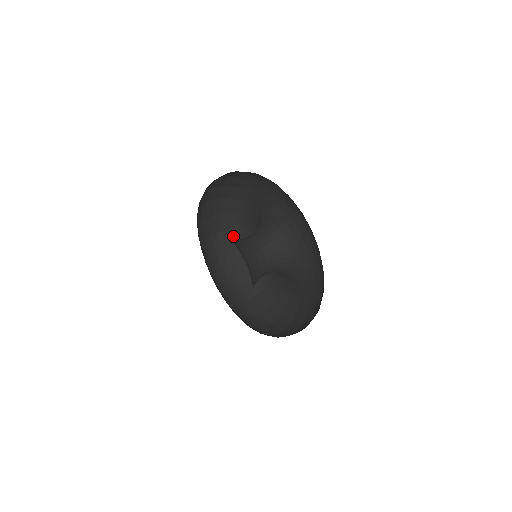
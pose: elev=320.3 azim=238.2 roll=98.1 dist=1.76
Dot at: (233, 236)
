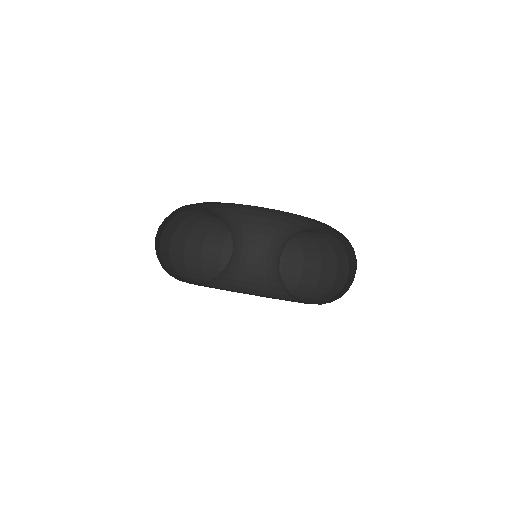
Dot at: occluded
